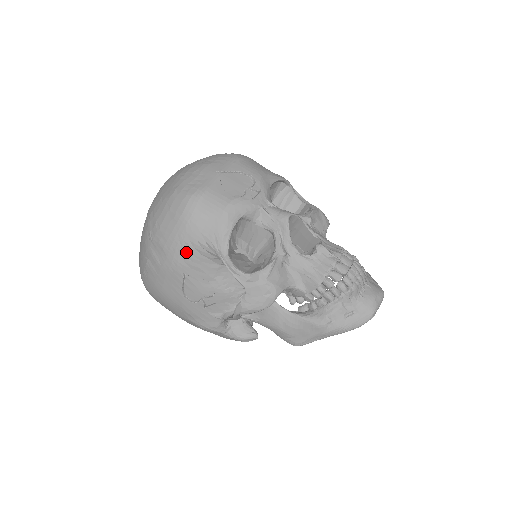
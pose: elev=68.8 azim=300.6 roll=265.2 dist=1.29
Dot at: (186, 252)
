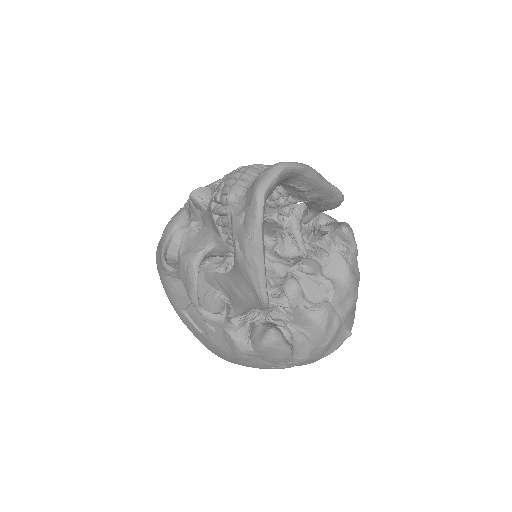
Dot at: (168, 290)
